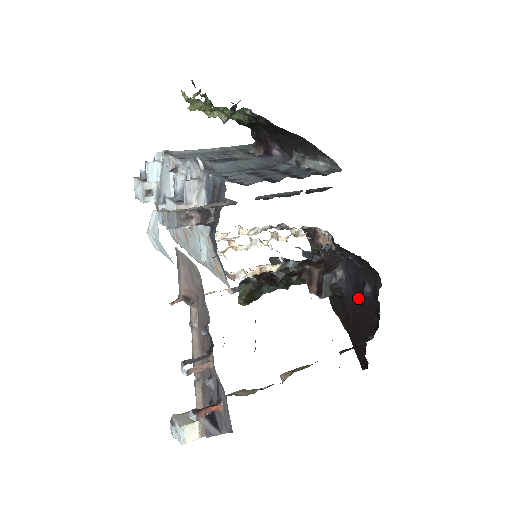
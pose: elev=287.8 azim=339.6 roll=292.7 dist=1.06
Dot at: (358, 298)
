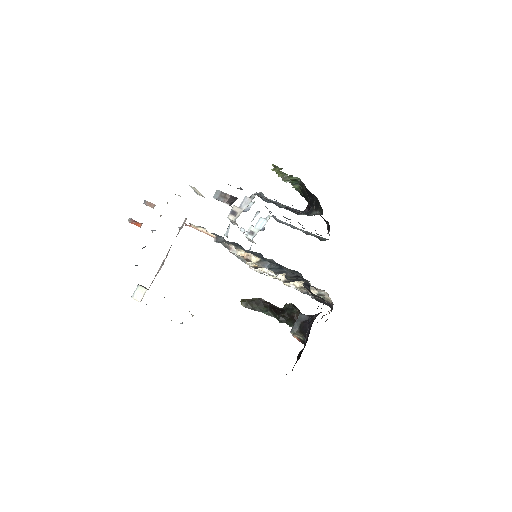
Dot at: occluded
